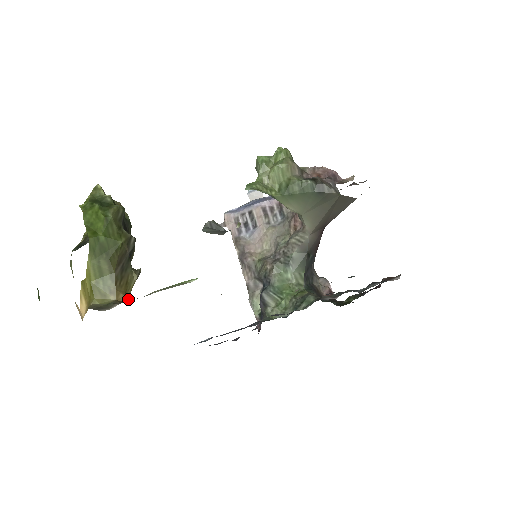
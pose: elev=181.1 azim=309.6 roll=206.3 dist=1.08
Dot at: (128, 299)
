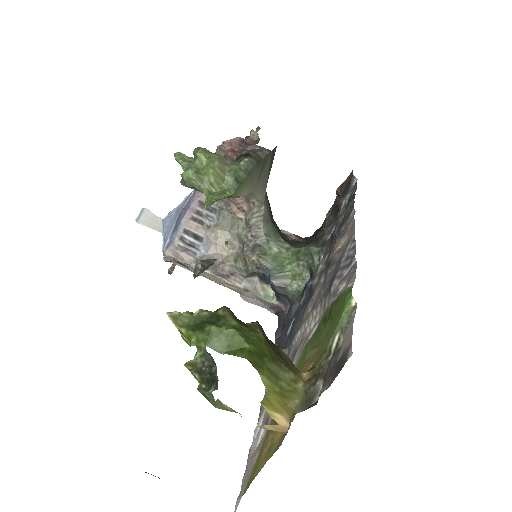
Dot at: (311, 371)
